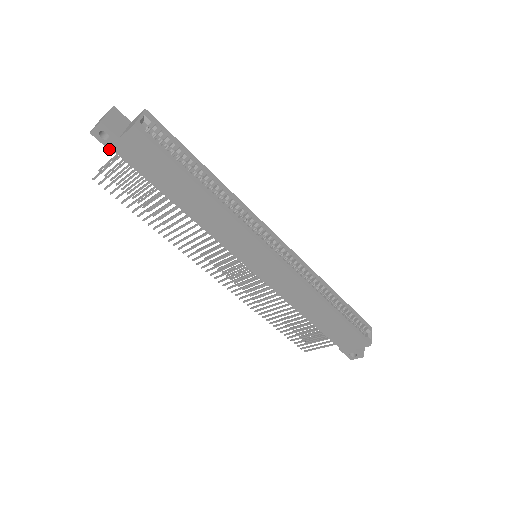
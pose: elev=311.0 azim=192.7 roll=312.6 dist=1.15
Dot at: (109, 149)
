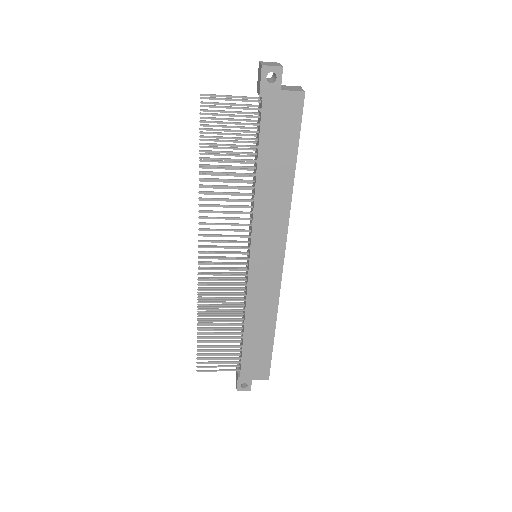
Dot at: (261, 90)
